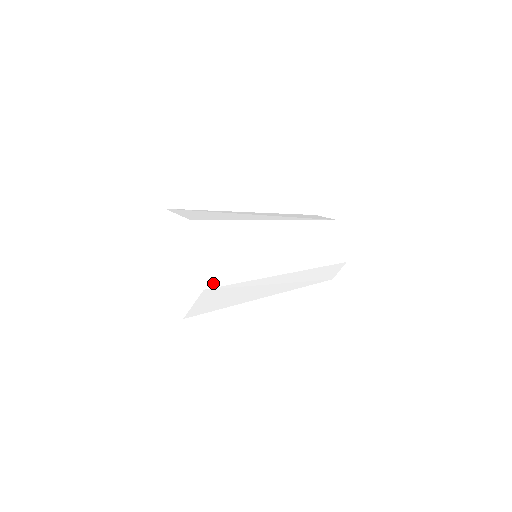
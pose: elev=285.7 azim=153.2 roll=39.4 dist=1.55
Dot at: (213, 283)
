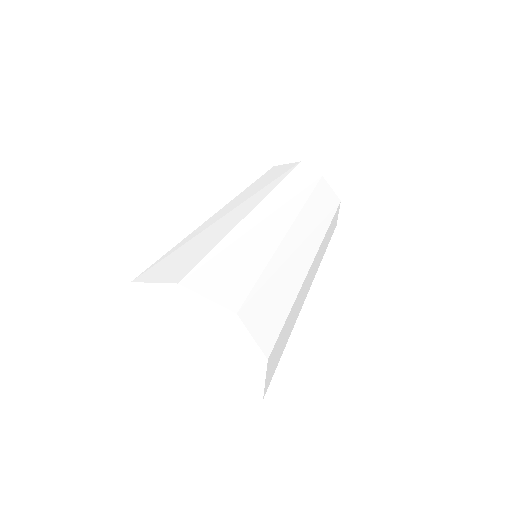
Dot at: occluded
